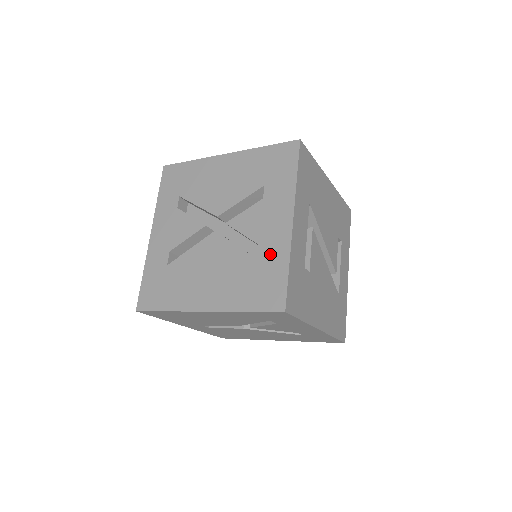
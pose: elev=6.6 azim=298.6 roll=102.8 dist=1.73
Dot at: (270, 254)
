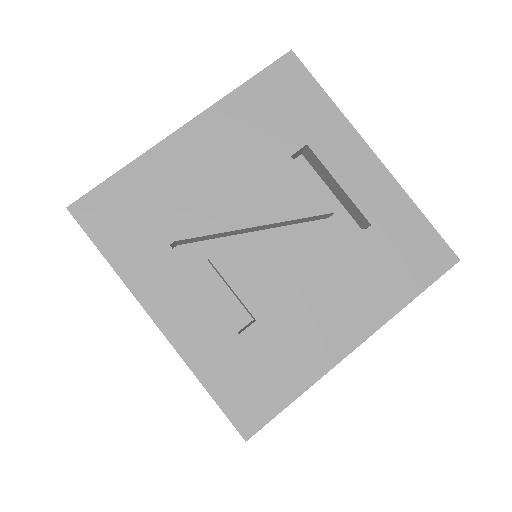
Dot at: occluded
